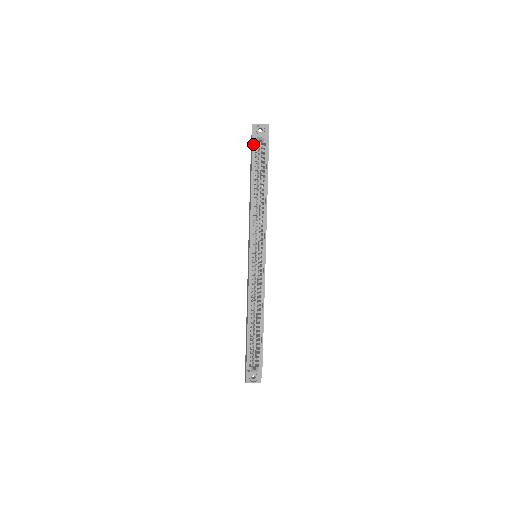
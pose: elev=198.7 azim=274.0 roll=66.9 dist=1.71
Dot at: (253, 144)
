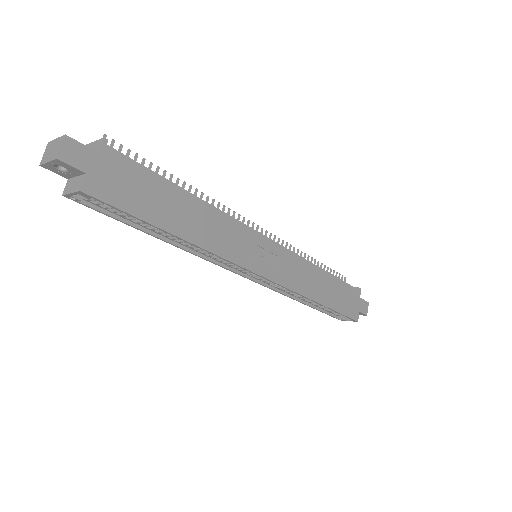
Dot at: (80, 203)
